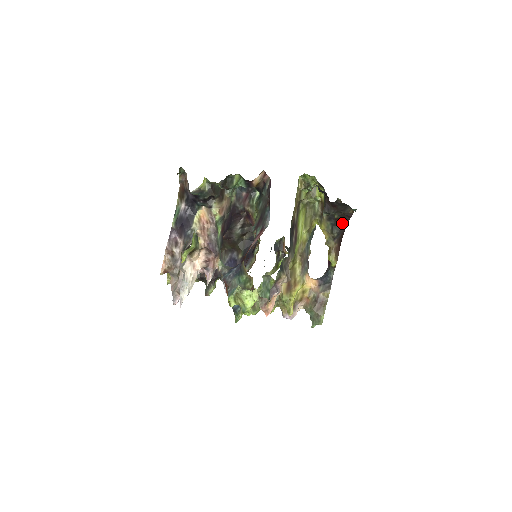
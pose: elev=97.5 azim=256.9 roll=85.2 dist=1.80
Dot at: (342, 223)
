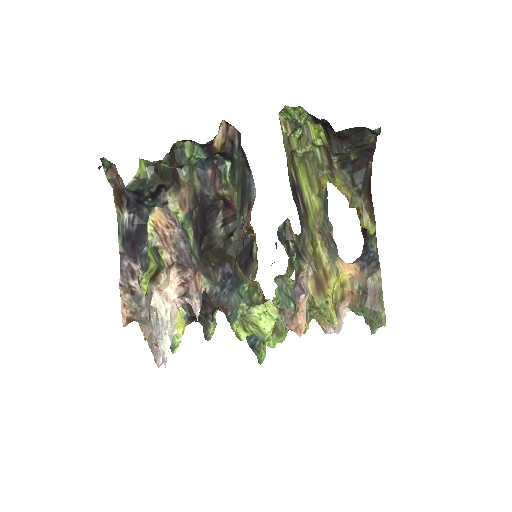
Dot at: (364, 166)
